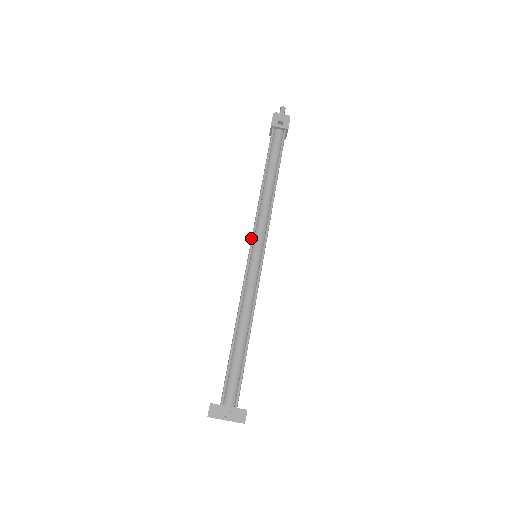
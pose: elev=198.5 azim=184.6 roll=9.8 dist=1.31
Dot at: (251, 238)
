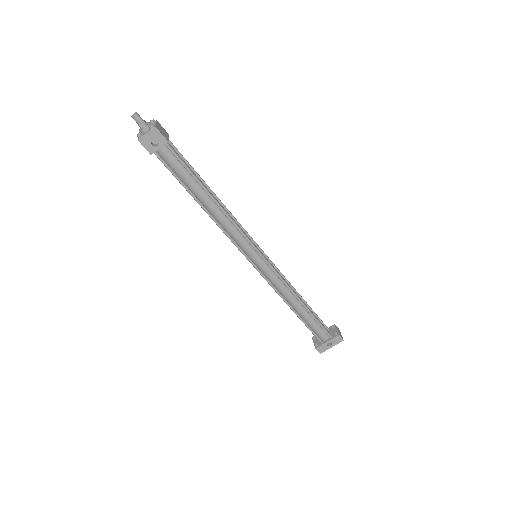
Dot at: occluded
